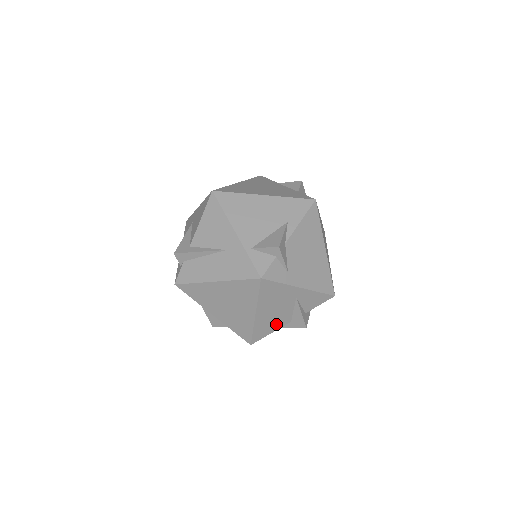
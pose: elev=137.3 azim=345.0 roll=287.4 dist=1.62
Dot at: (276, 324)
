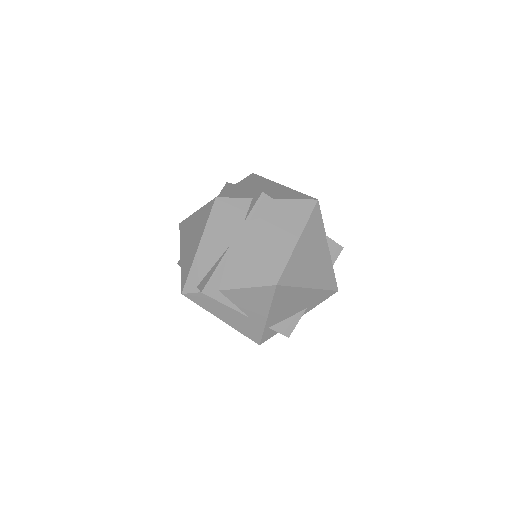
Dot at: occluded
